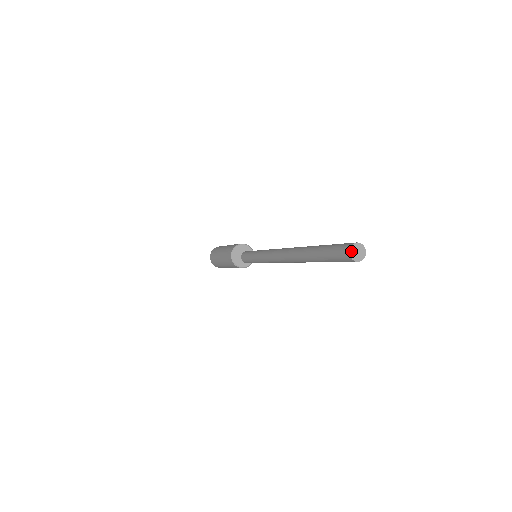
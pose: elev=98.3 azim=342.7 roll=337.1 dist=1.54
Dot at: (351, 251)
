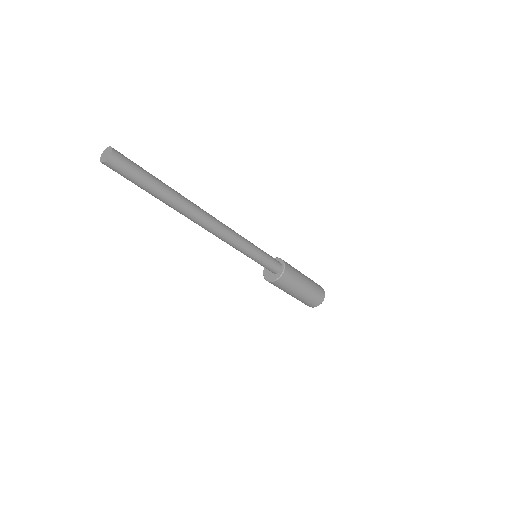
Dot at: (101, 159)
